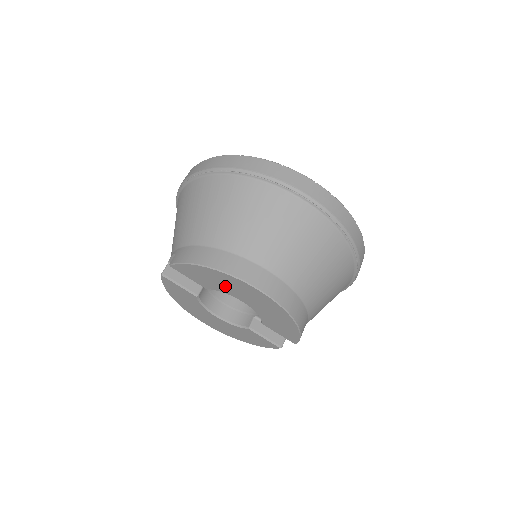
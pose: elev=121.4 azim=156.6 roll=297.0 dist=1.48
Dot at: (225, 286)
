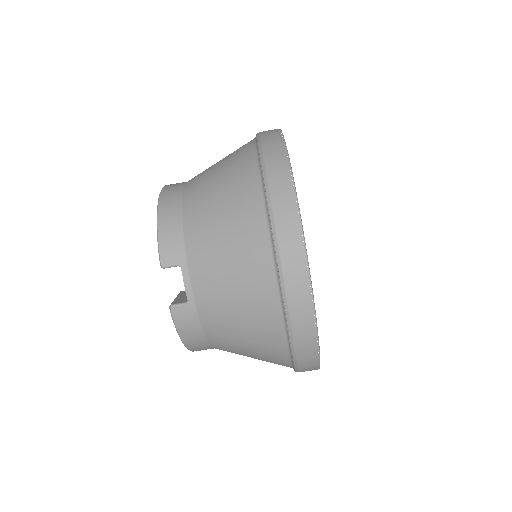
Dot at: occluded
